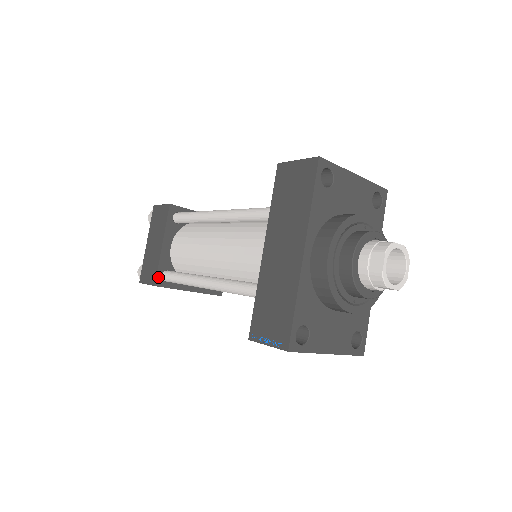
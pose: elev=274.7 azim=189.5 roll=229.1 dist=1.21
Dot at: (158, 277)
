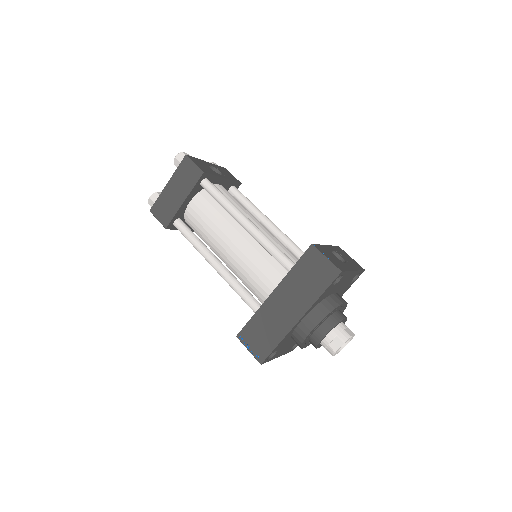
Dot at: (171, 223)
